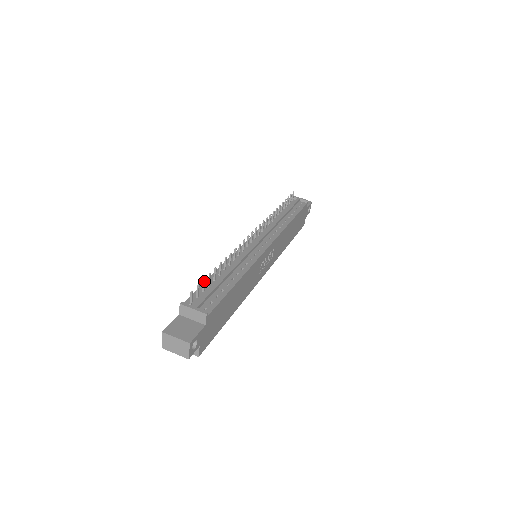
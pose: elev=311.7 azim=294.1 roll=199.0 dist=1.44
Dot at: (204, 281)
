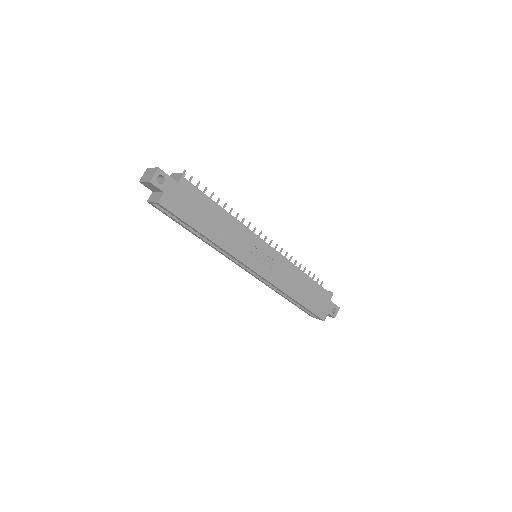
Dot at: (198, 183)
